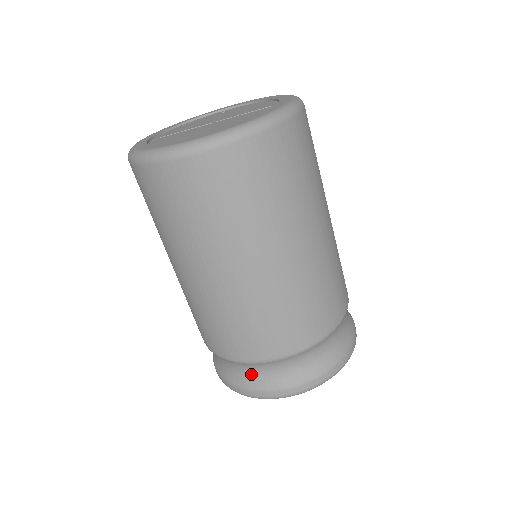
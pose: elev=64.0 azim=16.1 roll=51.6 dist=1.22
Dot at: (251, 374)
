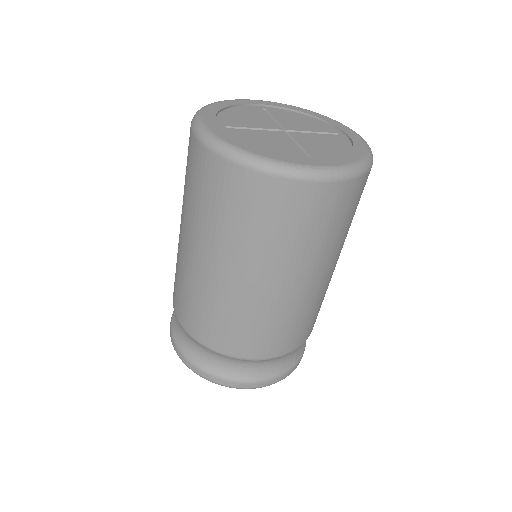
Dot at: (242, 368)
